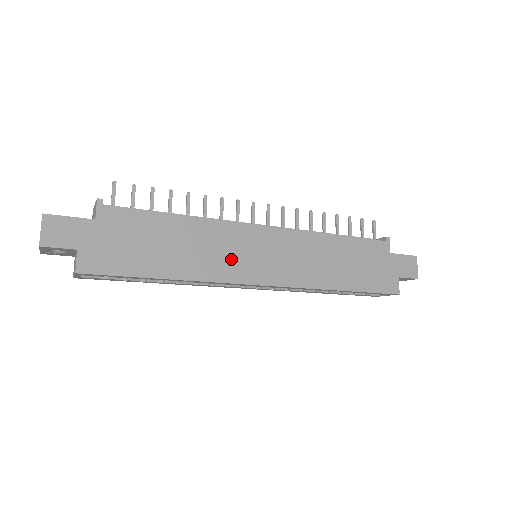
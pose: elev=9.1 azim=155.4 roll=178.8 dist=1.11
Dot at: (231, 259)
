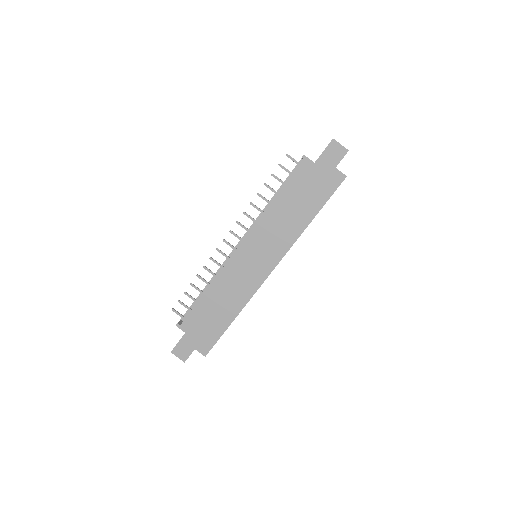
Dot at: (245, 280)
